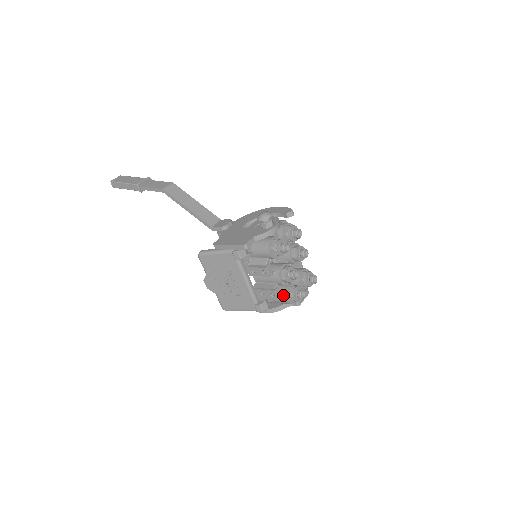
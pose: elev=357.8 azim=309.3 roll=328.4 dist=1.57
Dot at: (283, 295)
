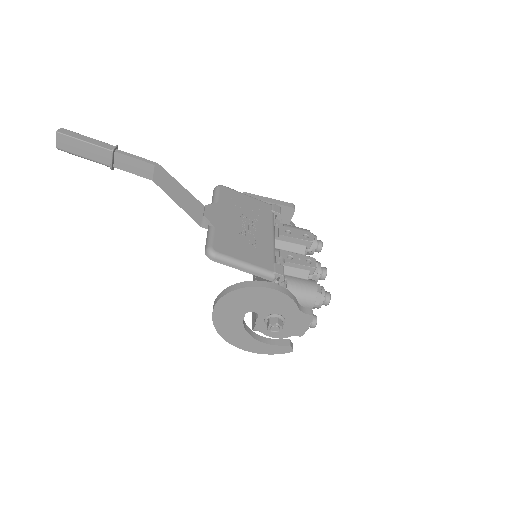
Dot at: (310, 279)
